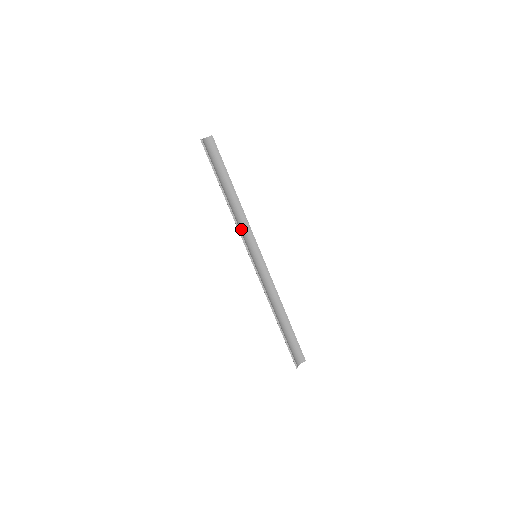
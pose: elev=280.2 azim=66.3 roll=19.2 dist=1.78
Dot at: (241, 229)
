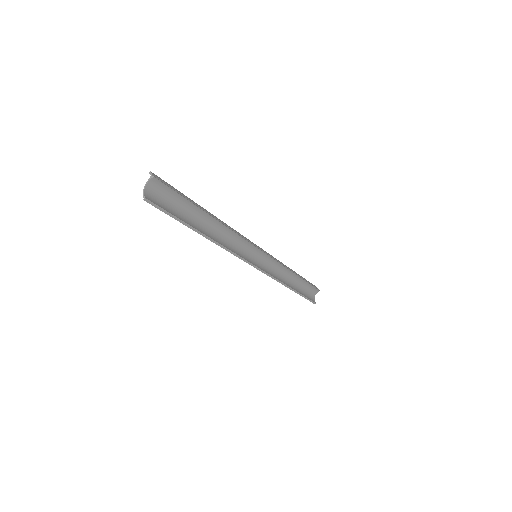
Dot at: (233, 247)
